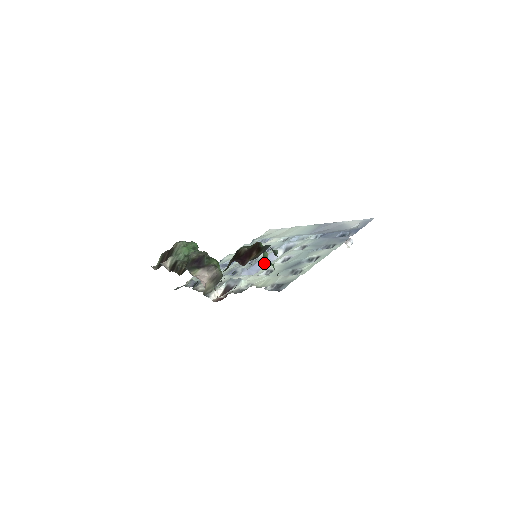
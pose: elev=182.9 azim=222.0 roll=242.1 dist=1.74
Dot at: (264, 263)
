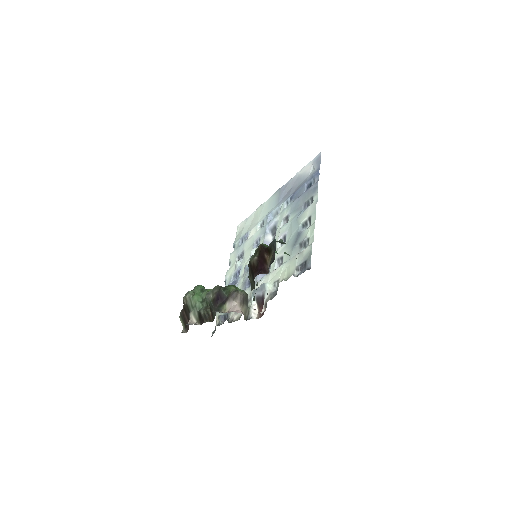
Dot at: occluded
